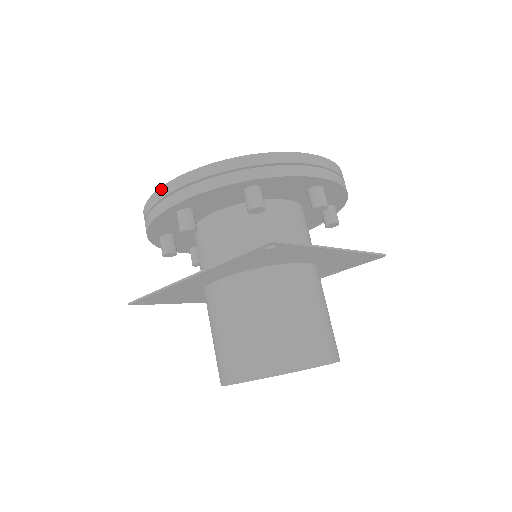
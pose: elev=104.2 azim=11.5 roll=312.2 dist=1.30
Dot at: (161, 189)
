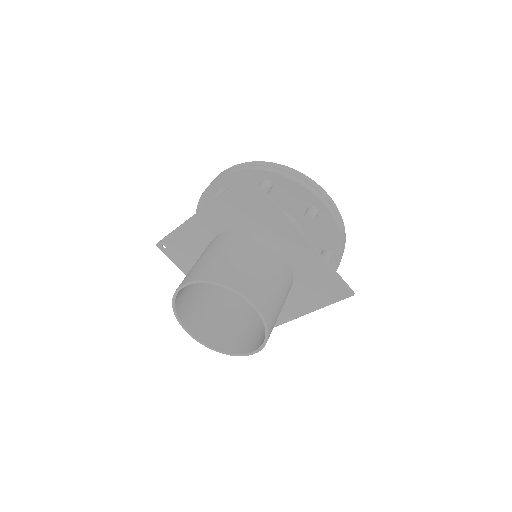
Dot at: occluded
